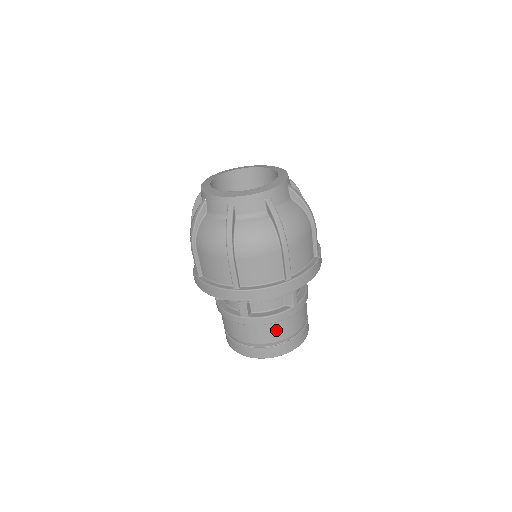
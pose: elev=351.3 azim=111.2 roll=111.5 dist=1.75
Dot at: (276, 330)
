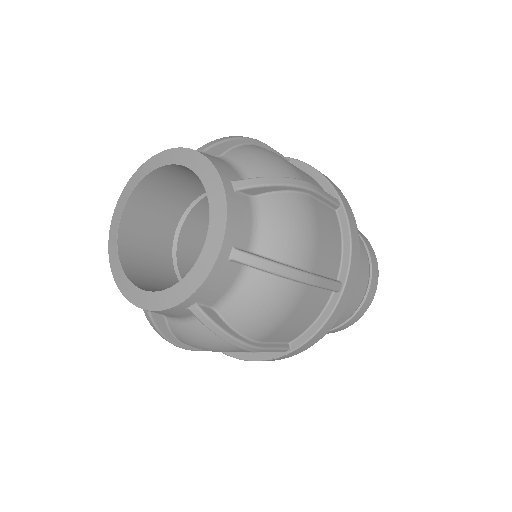
Dot at: occluded
